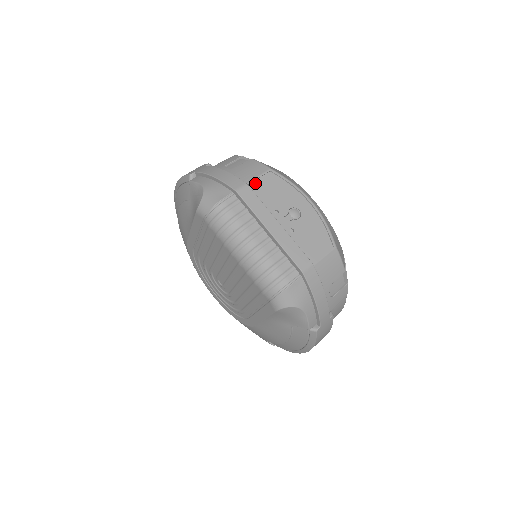
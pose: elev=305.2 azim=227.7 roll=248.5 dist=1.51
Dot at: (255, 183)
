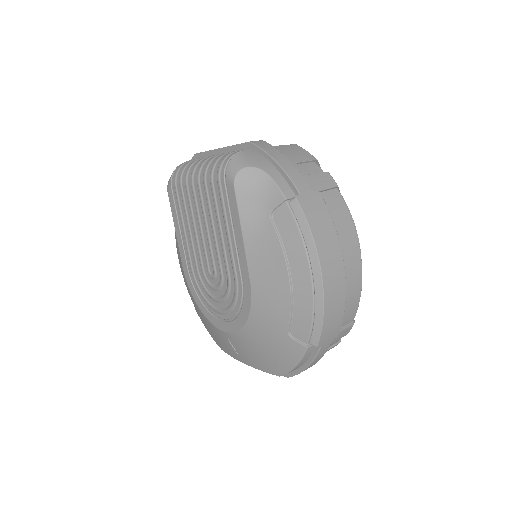
Dot at: occluded
